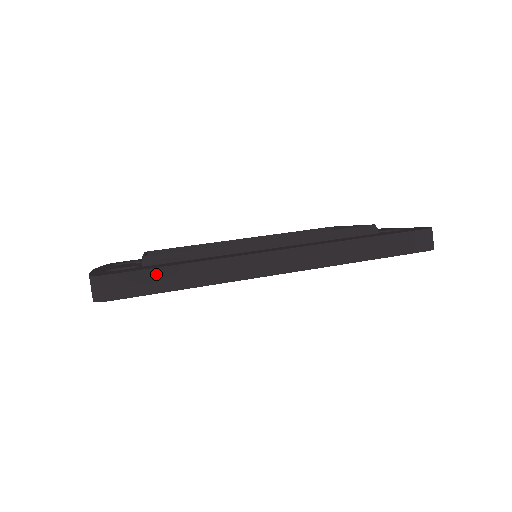
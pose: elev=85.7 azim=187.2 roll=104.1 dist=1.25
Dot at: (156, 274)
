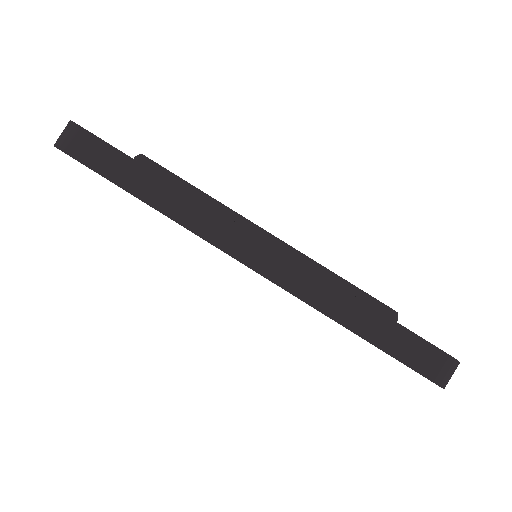
Dot at: (123, 162)
